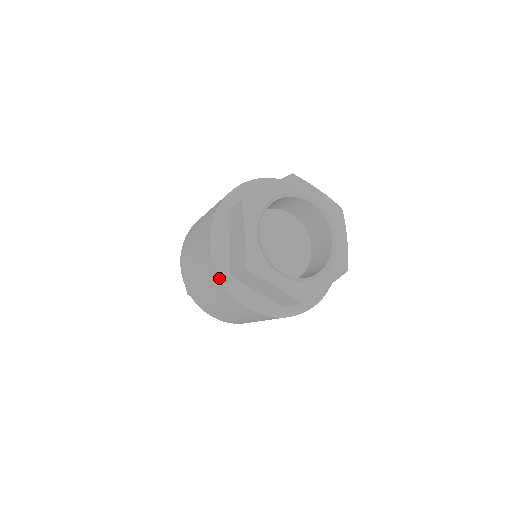
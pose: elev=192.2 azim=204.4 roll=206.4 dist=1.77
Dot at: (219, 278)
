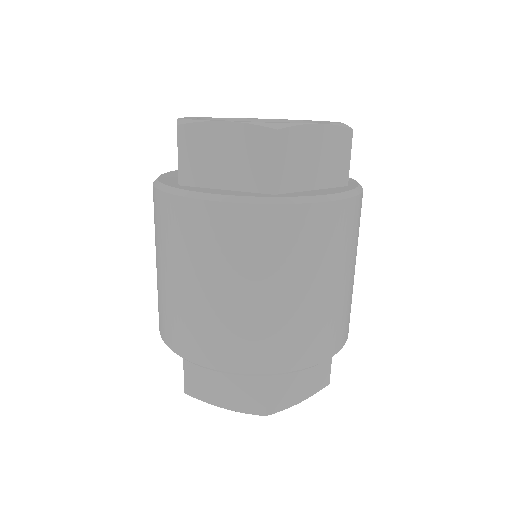
Dot at: (162, 193)
